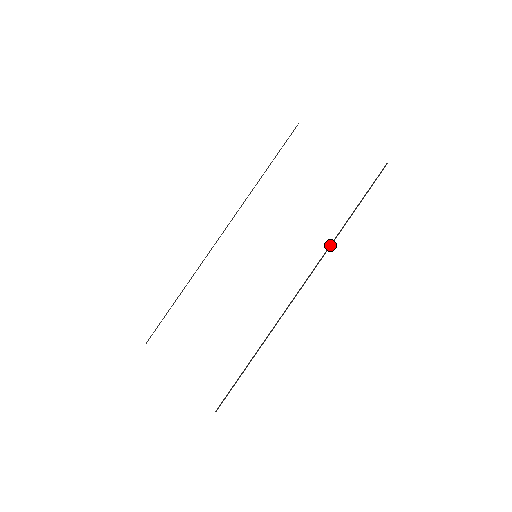
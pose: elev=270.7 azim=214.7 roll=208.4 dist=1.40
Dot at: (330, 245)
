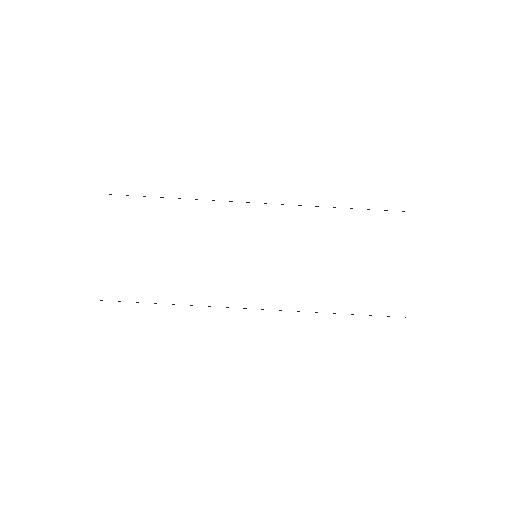
Dot at: occluded
